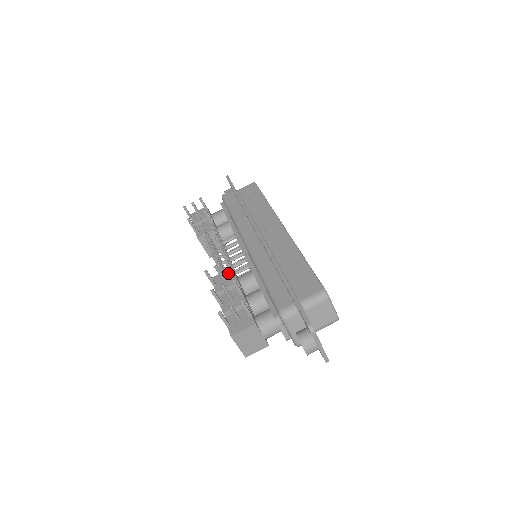
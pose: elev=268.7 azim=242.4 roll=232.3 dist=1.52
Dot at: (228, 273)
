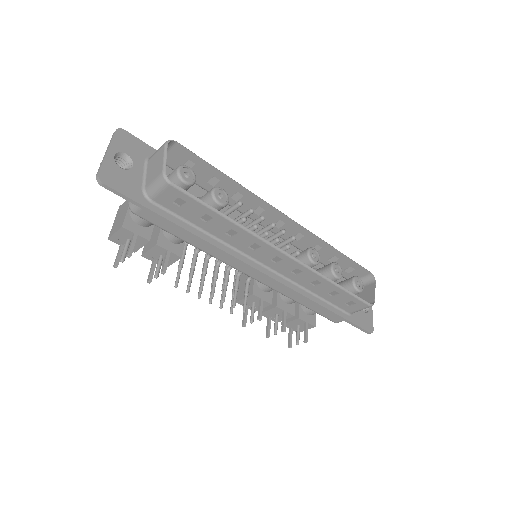
Dot at: (253, 299)
